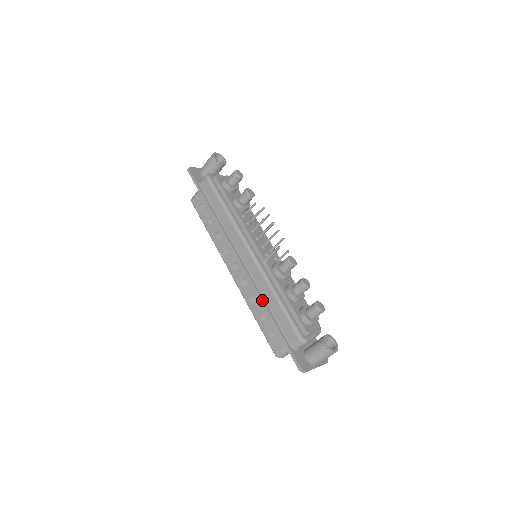
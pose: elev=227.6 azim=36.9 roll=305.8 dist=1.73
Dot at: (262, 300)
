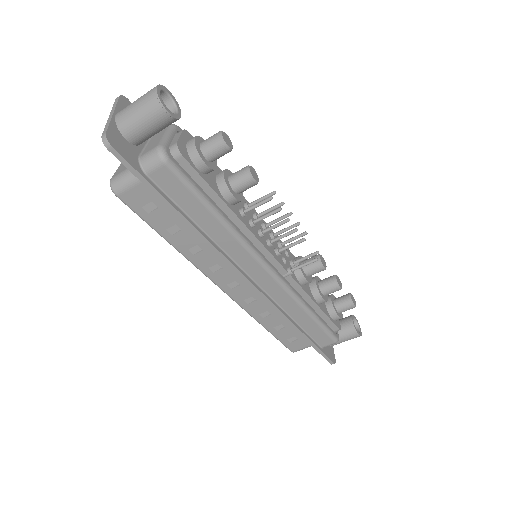
Dot at: (290, 321)
